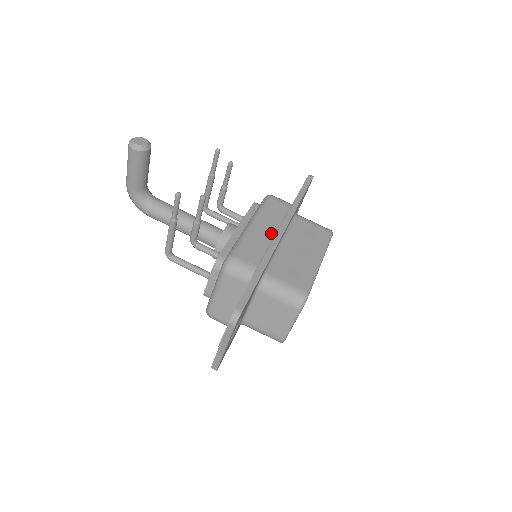
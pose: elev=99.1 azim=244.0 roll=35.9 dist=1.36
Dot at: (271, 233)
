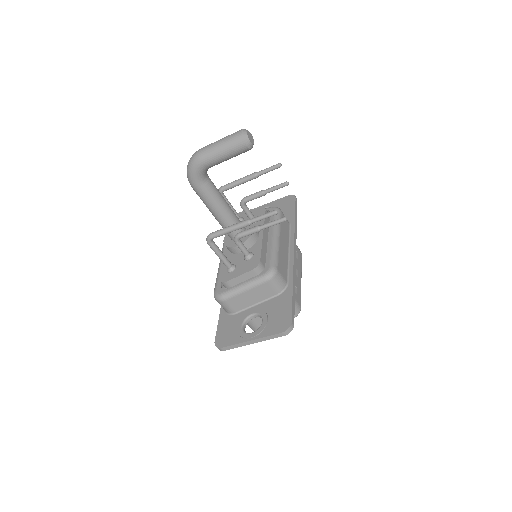
Dot at: (287, 250)
